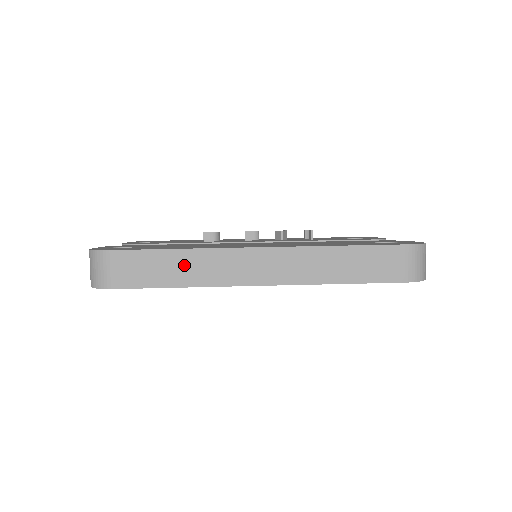
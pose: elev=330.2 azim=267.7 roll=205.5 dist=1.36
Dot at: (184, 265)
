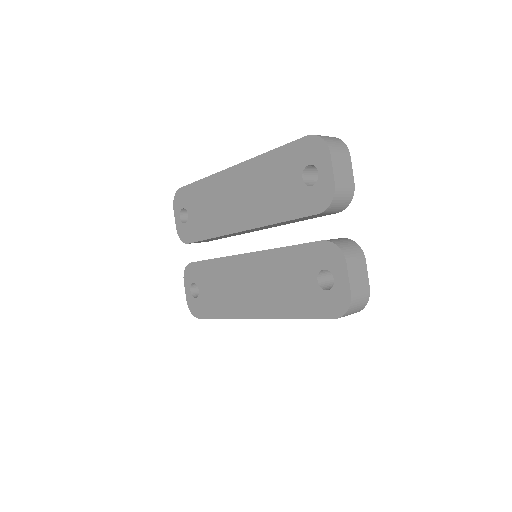
Dot at: occluded
